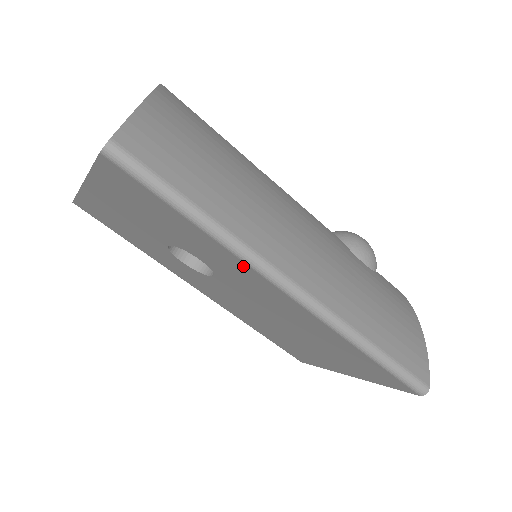
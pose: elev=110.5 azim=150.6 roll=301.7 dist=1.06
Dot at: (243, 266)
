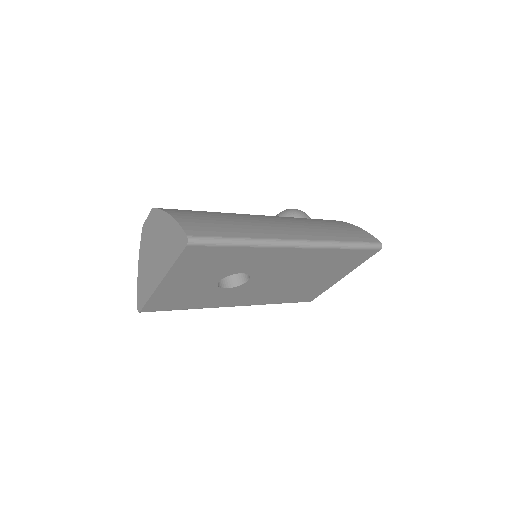
Dot at: (271, 251)
